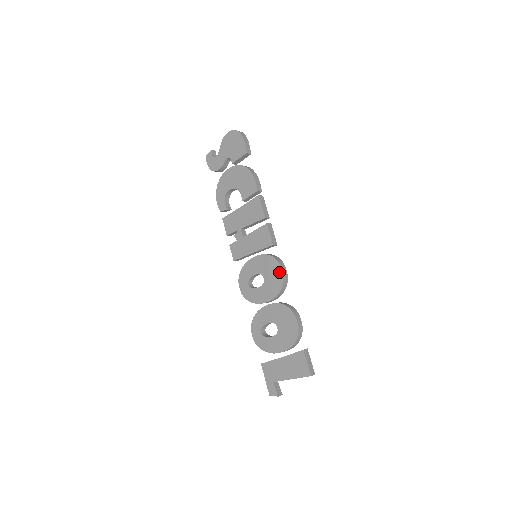
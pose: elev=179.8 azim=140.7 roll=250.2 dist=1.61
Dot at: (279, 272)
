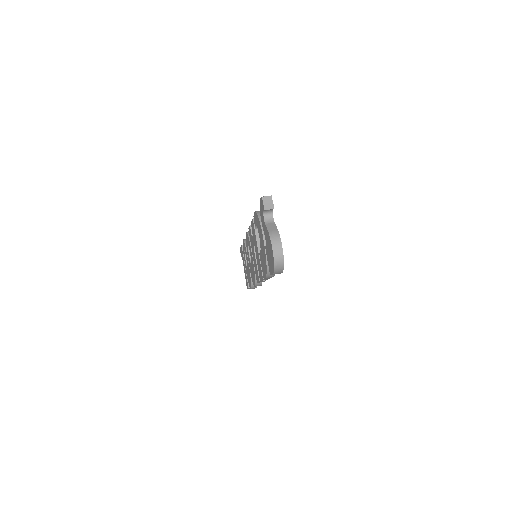
Dot at: (254, 283)
